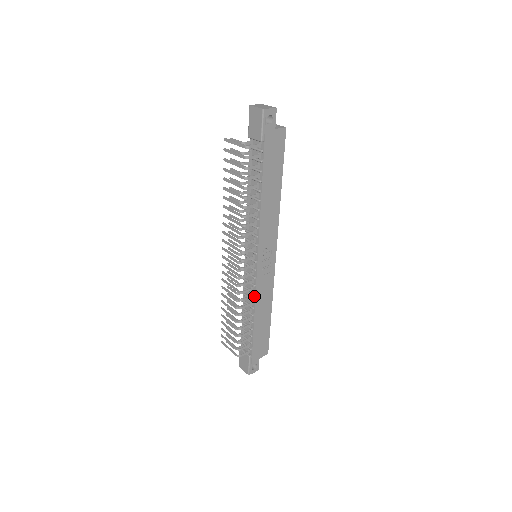
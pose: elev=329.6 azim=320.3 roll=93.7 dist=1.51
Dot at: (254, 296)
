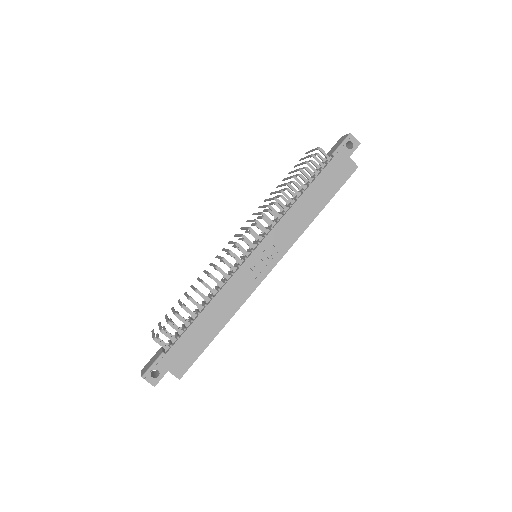
Dot at: (224, 285)
